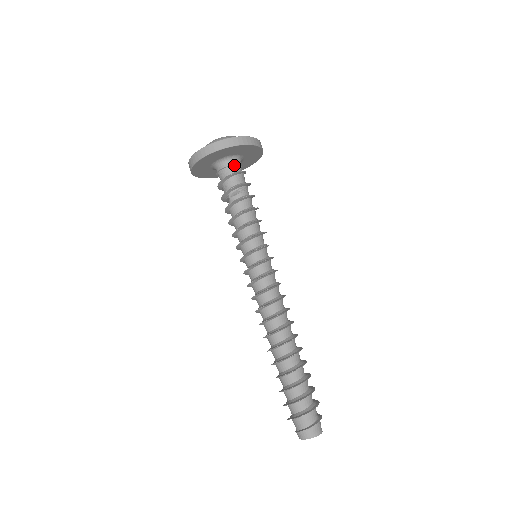
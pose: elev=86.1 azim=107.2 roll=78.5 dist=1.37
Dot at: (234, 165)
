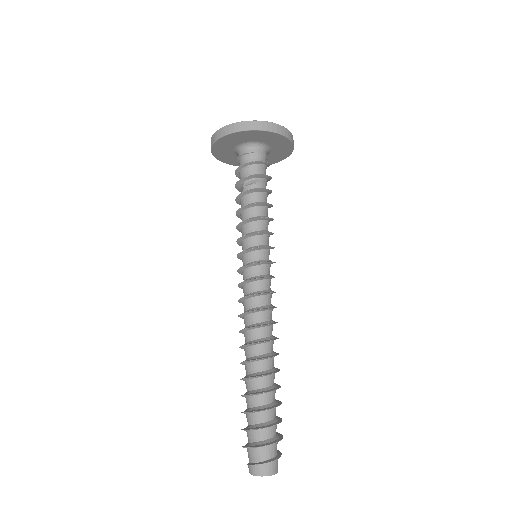
Dot at: (258, 153)
